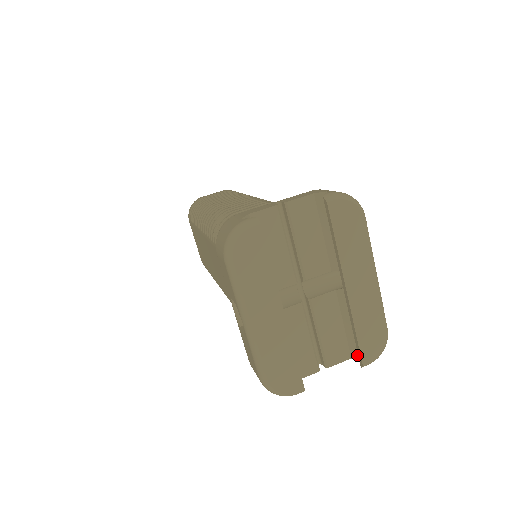
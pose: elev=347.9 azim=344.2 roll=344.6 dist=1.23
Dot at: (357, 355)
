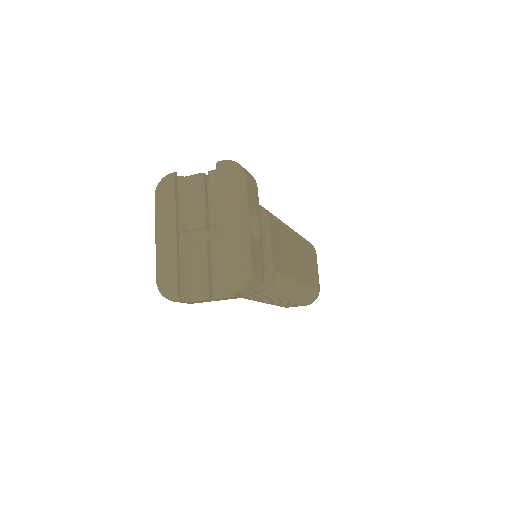
Dot at: occluded
